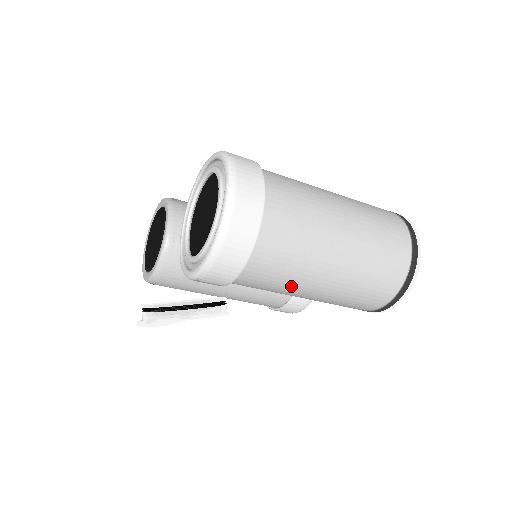
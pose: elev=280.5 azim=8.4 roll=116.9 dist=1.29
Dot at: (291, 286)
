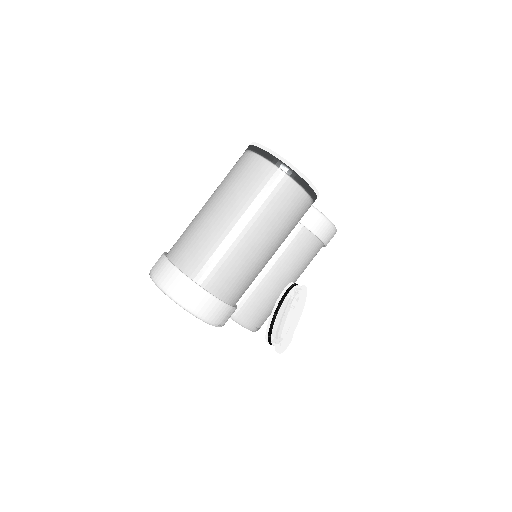
Dot at: (250, 264)
